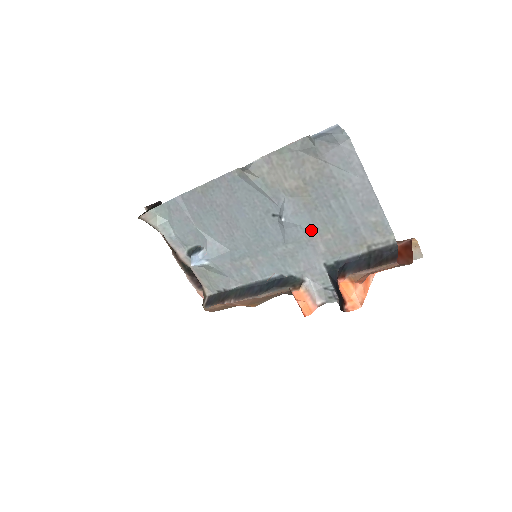
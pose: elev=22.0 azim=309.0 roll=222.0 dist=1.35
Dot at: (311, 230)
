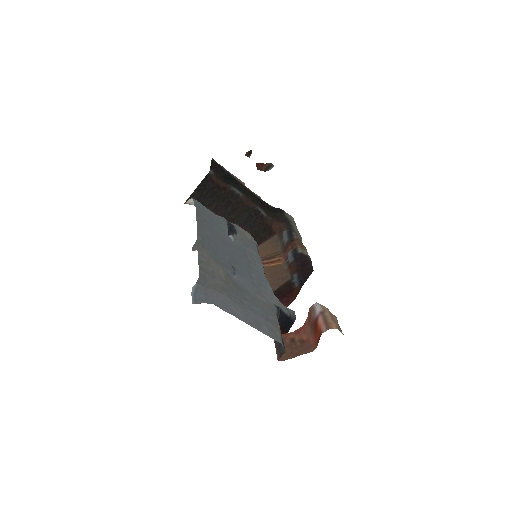
Dot at: (252, 292)
